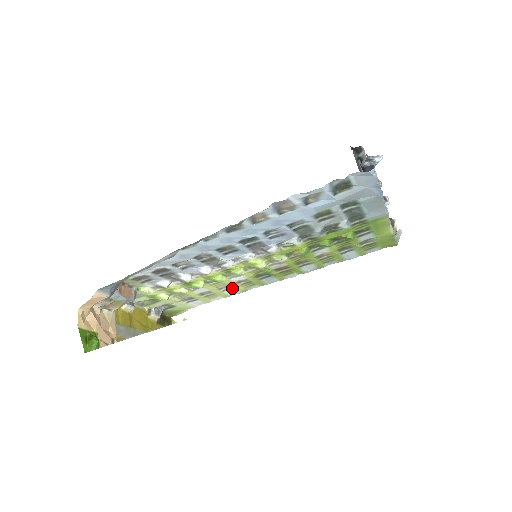
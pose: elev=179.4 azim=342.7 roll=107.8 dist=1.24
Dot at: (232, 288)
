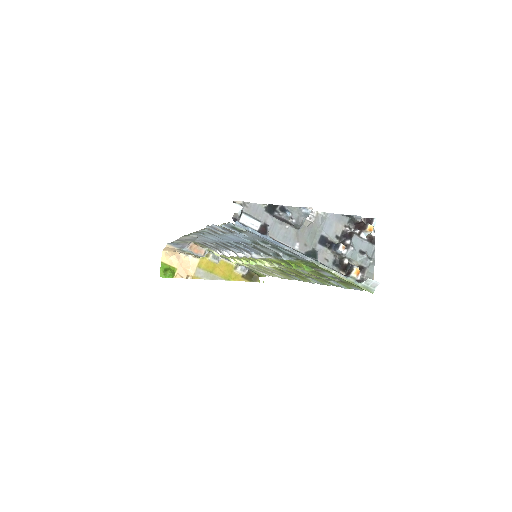
Dot at: (276, 273)
